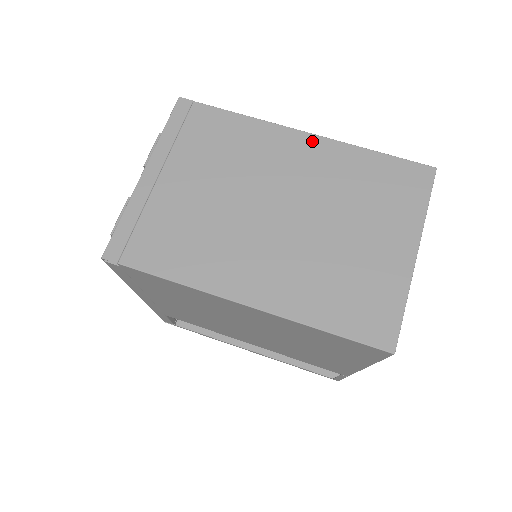
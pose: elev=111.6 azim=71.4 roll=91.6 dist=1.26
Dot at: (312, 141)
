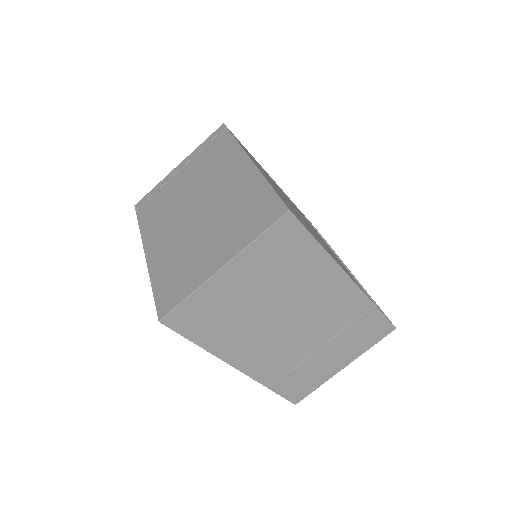
Dot at: (248, 167)
